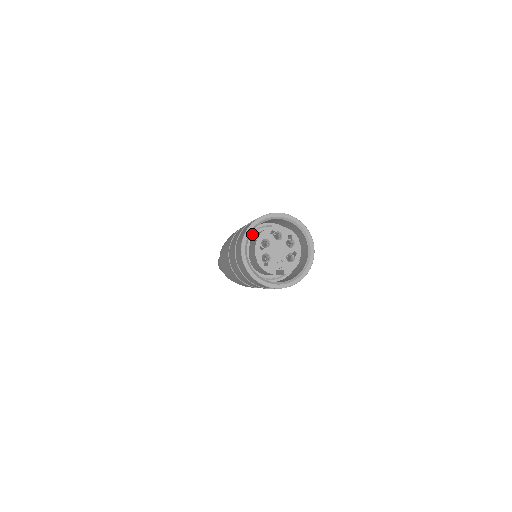
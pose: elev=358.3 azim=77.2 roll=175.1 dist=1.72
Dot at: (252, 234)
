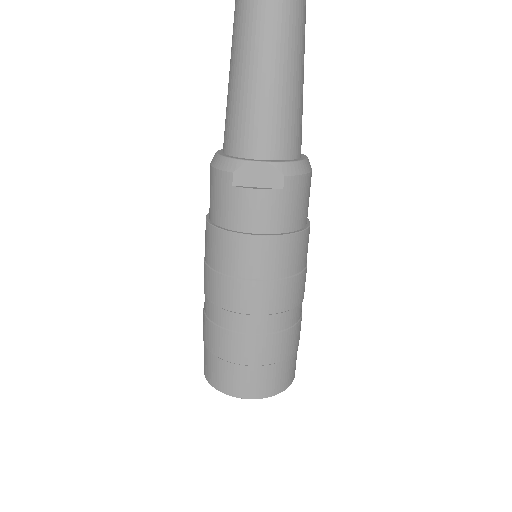
Dot at: occluded
